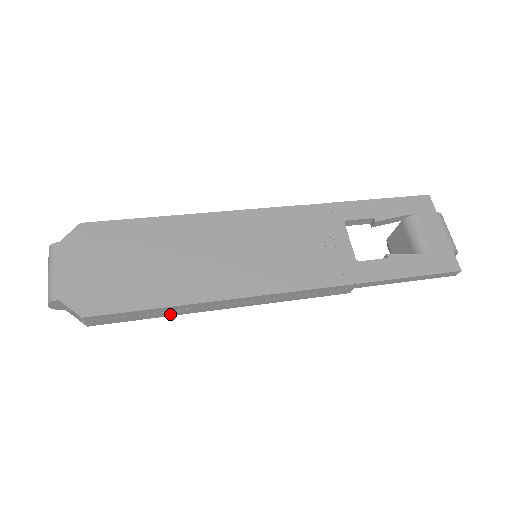
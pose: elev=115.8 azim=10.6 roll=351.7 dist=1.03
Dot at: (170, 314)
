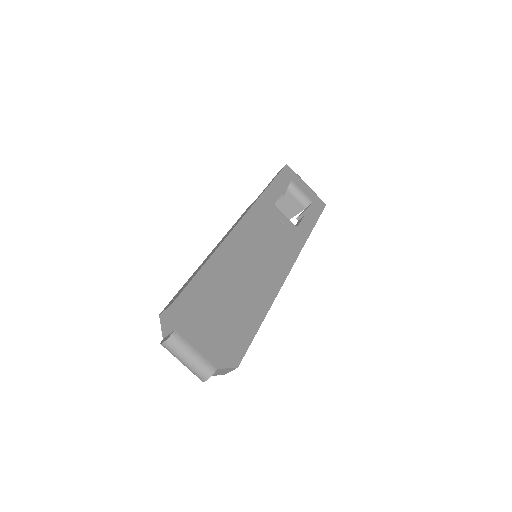
Dot at: occluded
